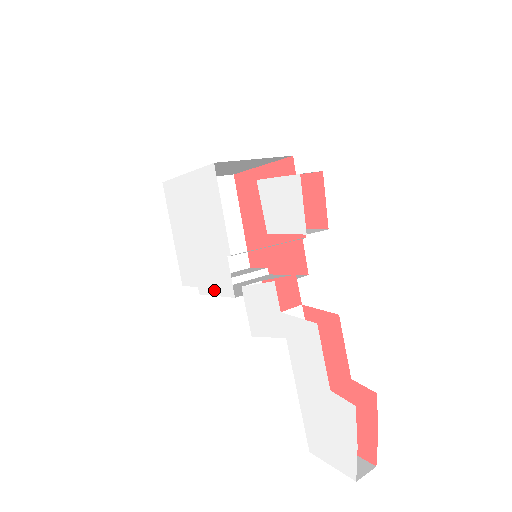
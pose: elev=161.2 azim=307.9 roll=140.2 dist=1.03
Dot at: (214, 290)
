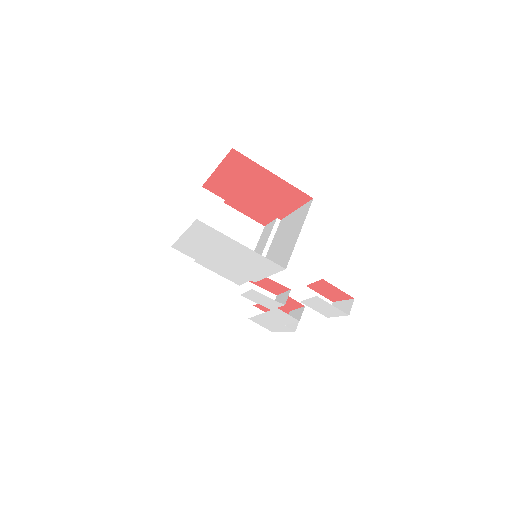
Dot at: (218, 273)
